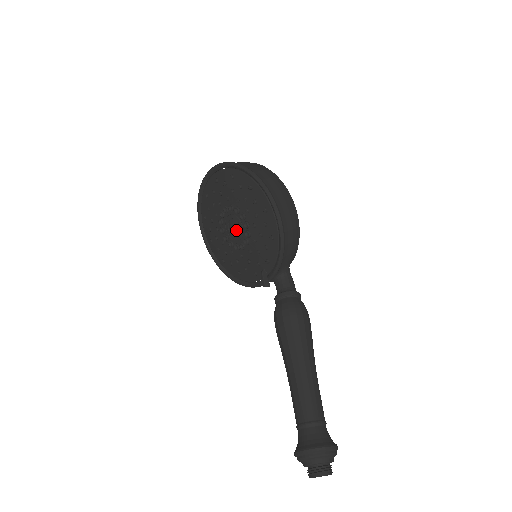
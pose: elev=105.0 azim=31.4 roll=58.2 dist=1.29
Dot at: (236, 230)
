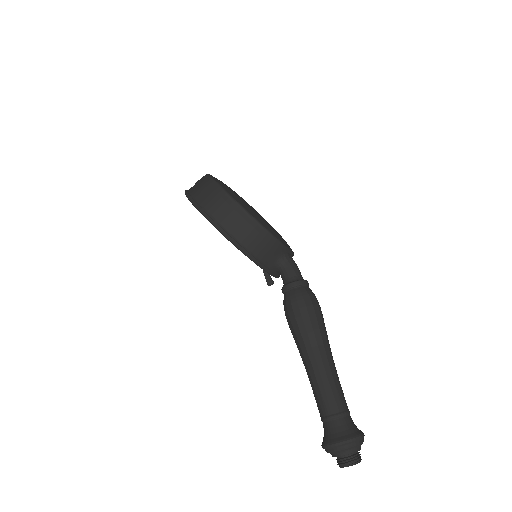
Dot at: occluded
